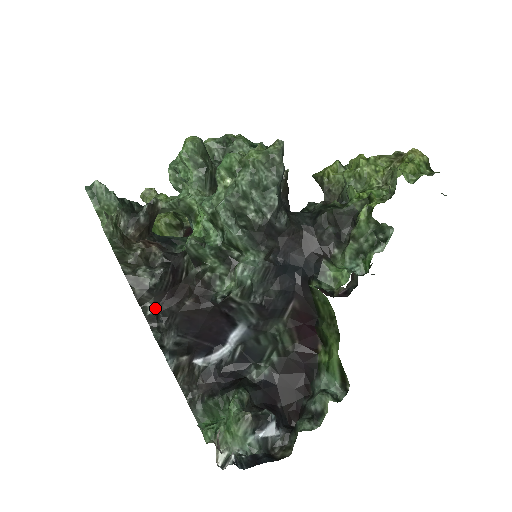
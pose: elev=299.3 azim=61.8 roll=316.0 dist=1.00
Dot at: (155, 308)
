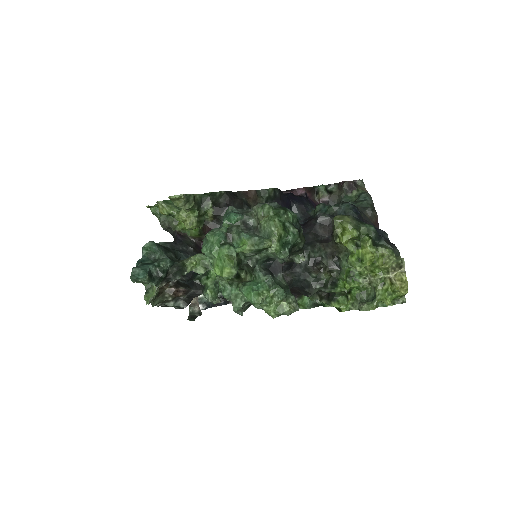
Dot at: occluded
